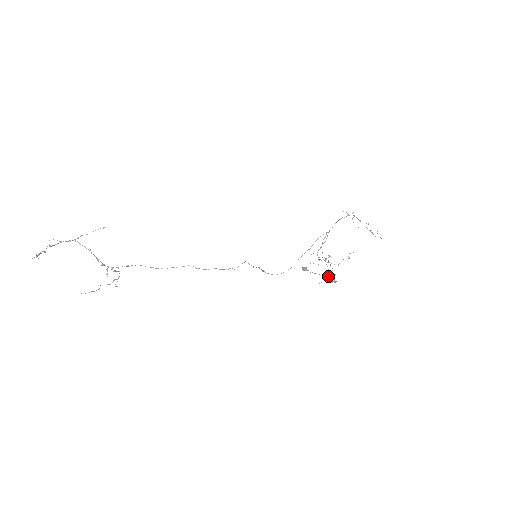
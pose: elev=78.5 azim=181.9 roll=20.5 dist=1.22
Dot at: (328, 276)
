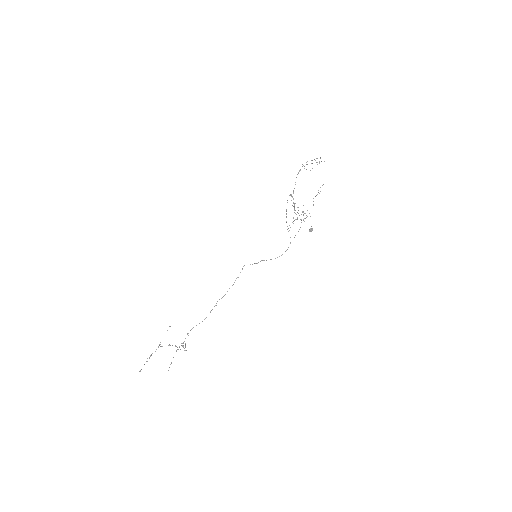
Dot at: occluded
